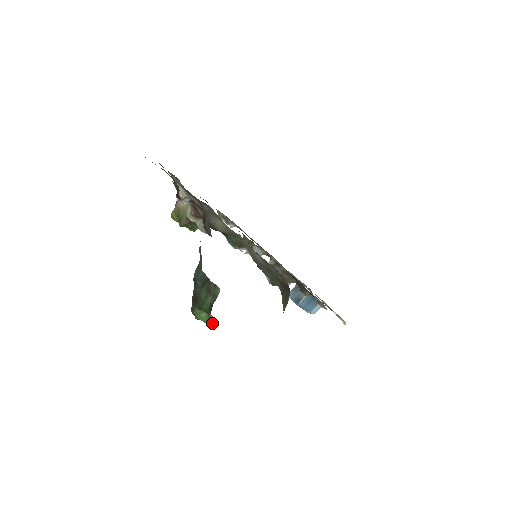
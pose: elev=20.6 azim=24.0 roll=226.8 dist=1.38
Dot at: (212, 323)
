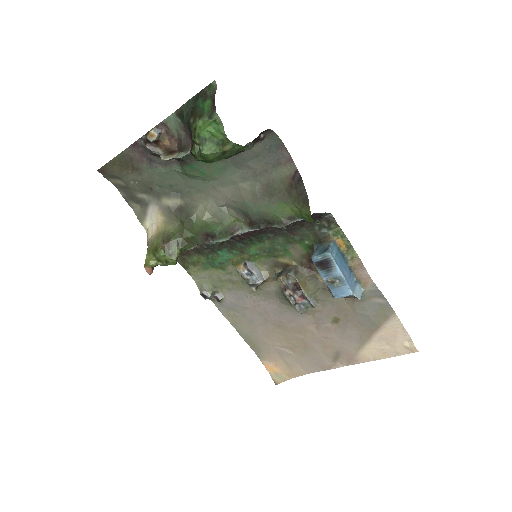
Dot at: (223, 133)
